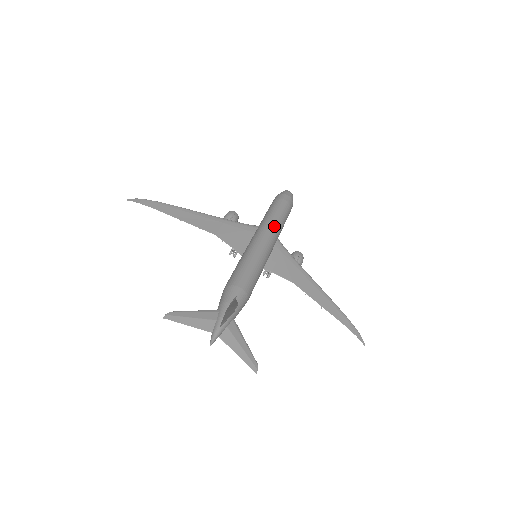
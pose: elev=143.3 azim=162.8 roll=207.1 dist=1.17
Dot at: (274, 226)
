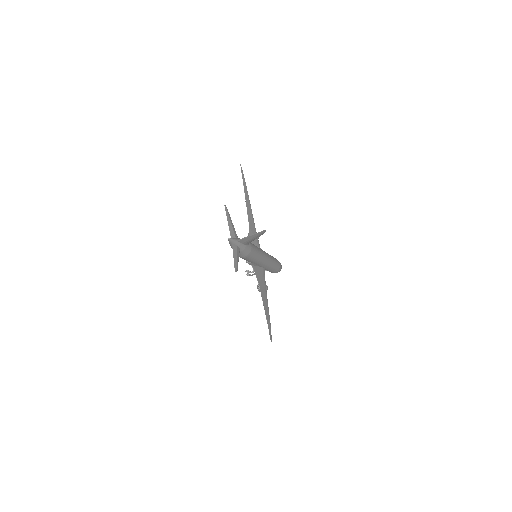
Dot at: (272, 259)
